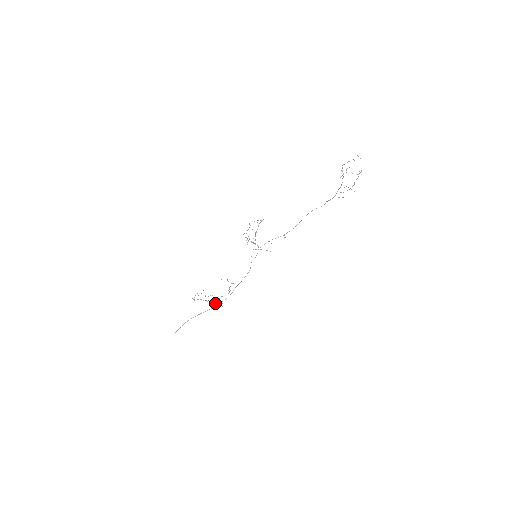
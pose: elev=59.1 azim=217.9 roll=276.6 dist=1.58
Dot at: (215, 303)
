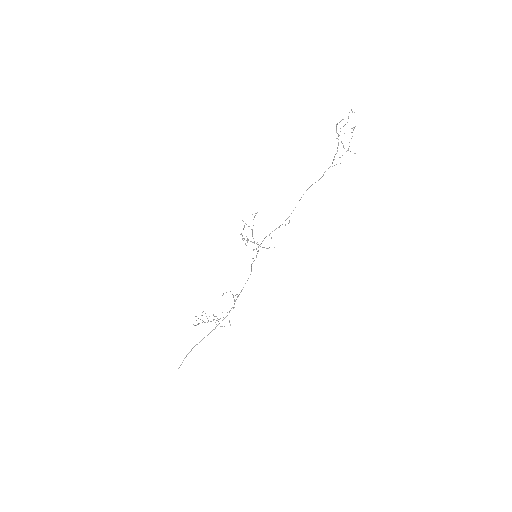
Dot at: (218, 321)
